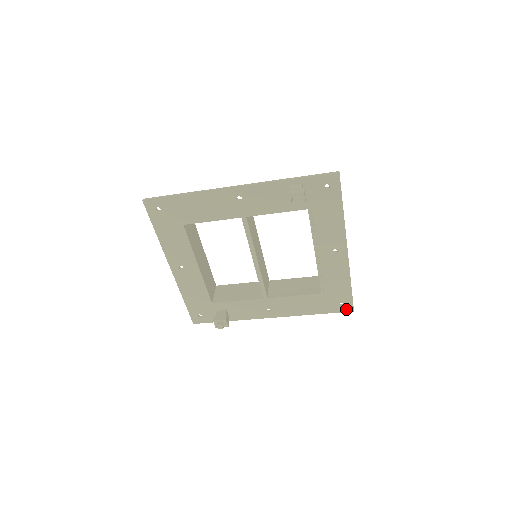
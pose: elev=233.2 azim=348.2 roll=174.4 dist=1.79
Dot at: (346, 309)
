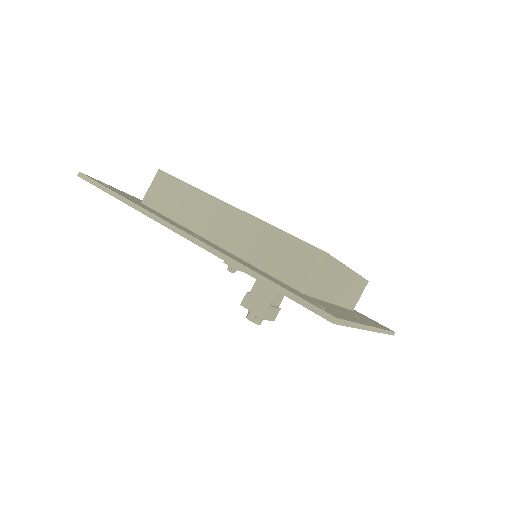
Dot at: occluded
